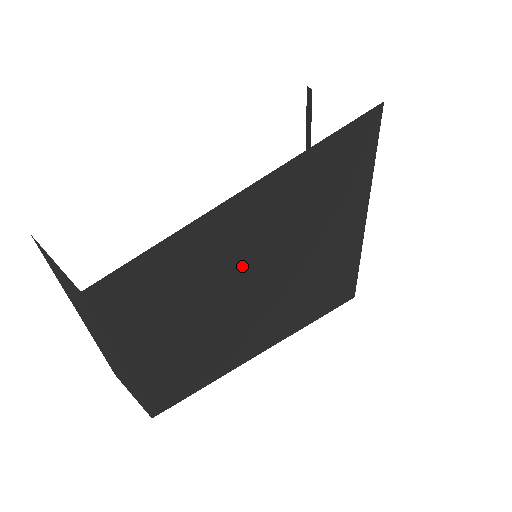
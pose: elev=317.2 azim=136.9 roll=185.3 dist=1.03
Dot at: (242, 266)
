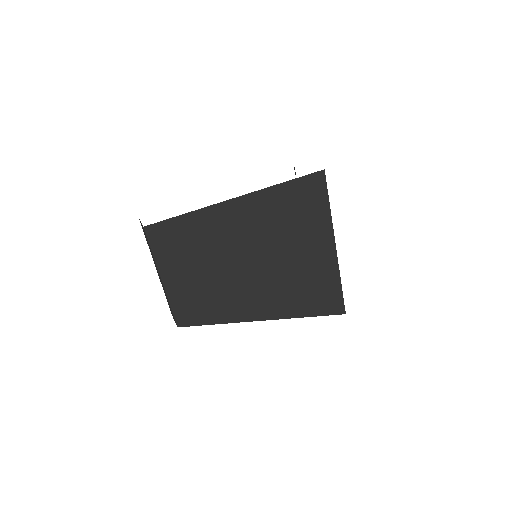
Dot at: (232, 246)
